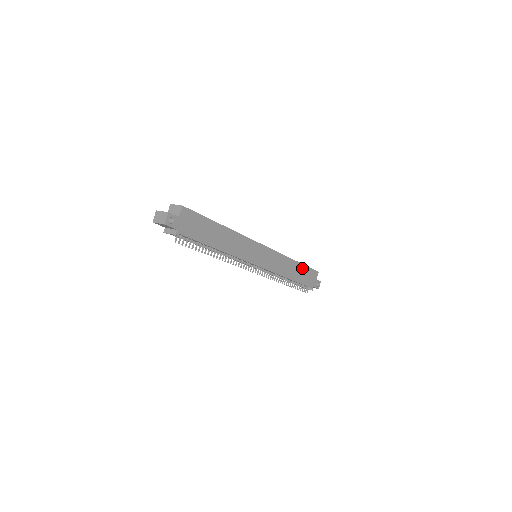
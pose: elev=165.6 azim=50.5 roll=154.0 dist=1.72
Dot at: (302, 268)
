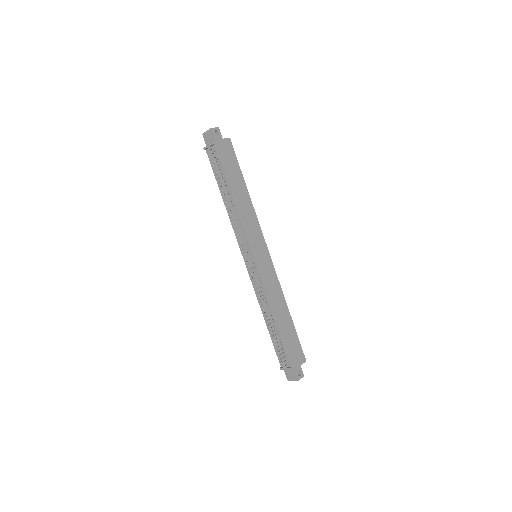
Dot at: (291, 328)
